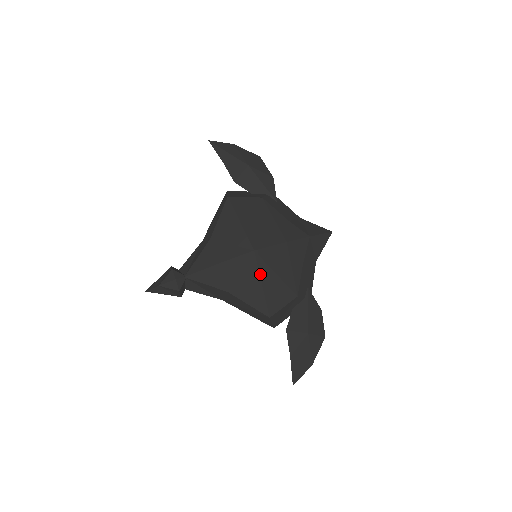
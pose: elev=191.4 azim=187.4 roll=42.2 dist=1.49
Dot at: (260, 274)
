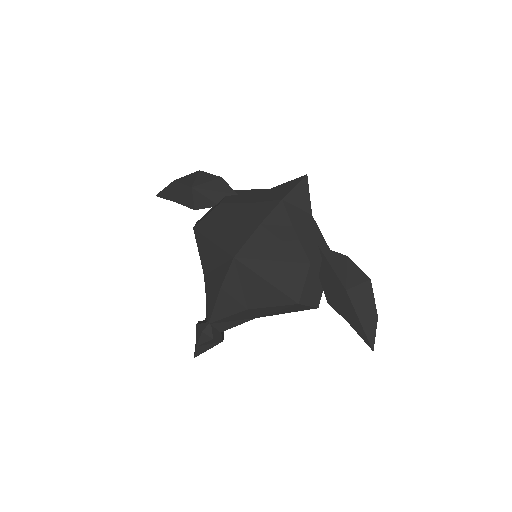
Dot at: (256, 273)
